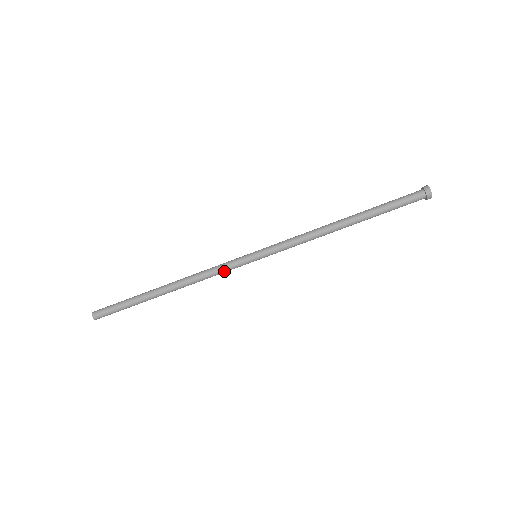
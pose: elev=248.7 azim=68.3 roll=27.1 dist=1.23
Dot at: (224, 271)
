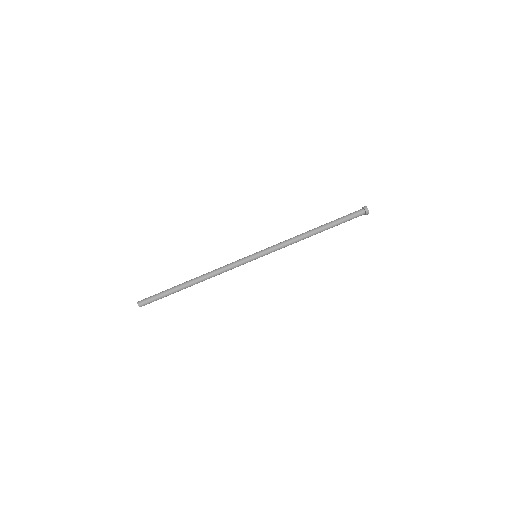
Dot at: (233, 264)
